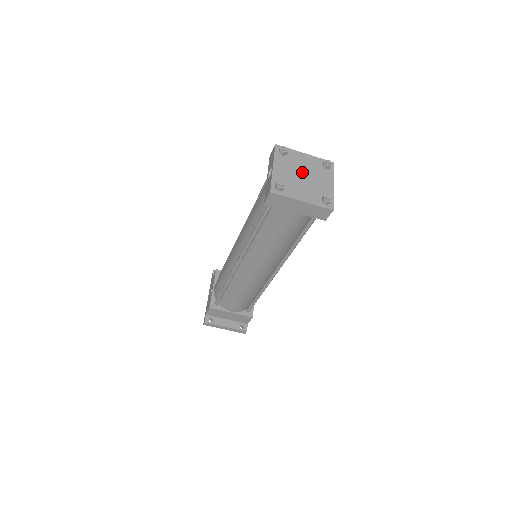
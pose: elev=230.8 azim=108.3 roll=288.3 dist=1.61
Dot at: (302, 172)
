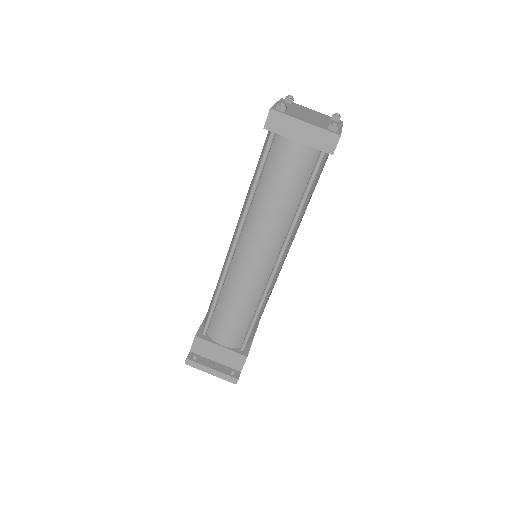
Dot at: (308, 114)
